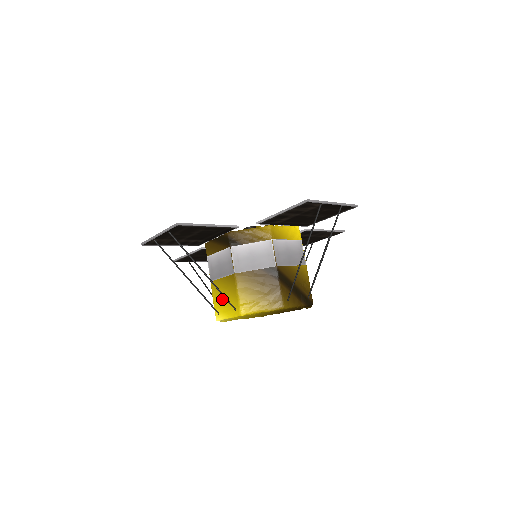
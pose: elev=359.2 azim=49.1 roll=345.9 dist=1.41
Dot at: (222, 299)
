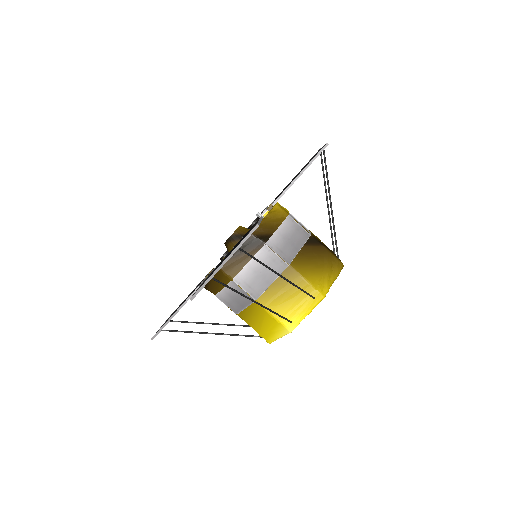
Dot at: (287, 303)
